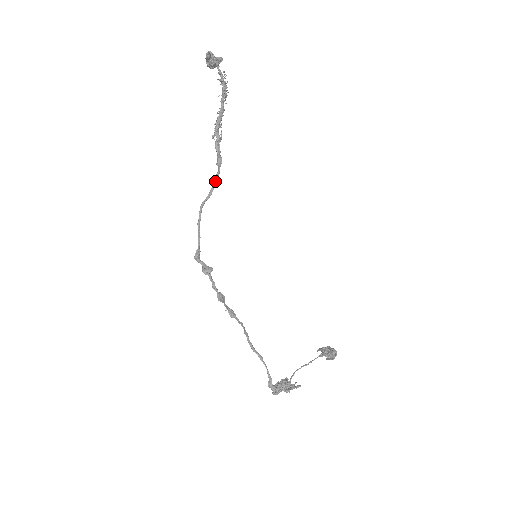
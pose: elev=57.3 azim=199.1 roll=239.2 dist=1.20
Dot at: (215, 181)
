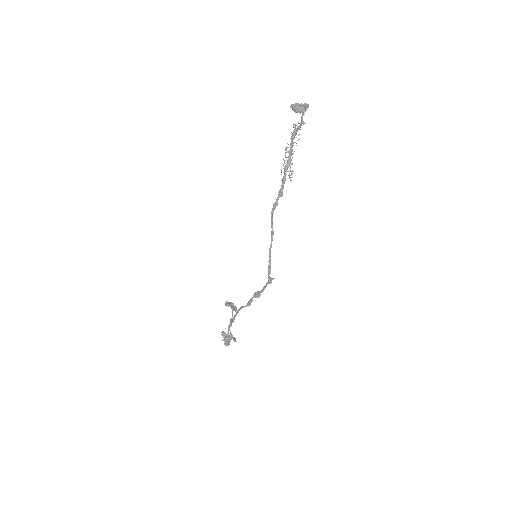
Dot at: (275, 208)
